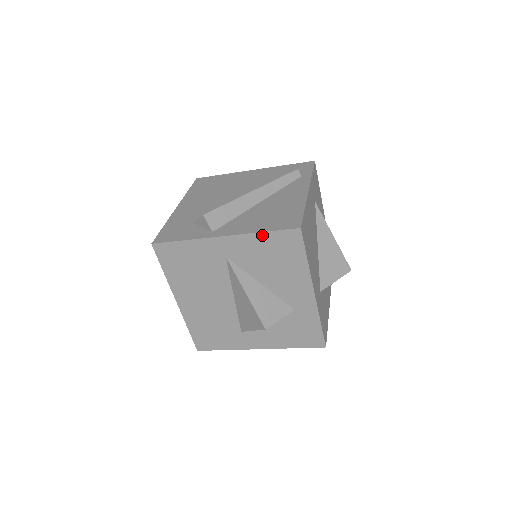
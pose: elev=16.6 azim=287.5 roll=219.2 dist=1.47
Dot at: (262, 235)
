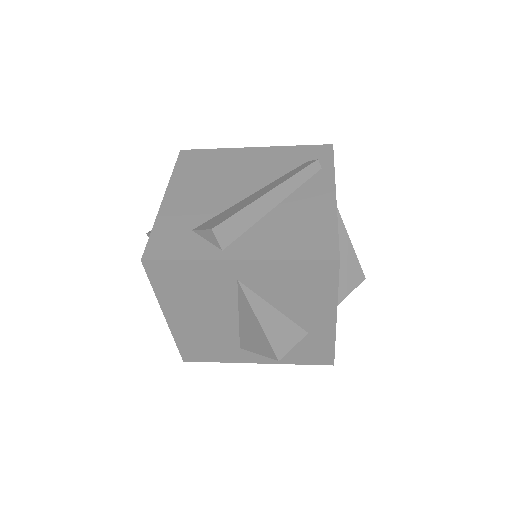
Dot at: (289, 263)
